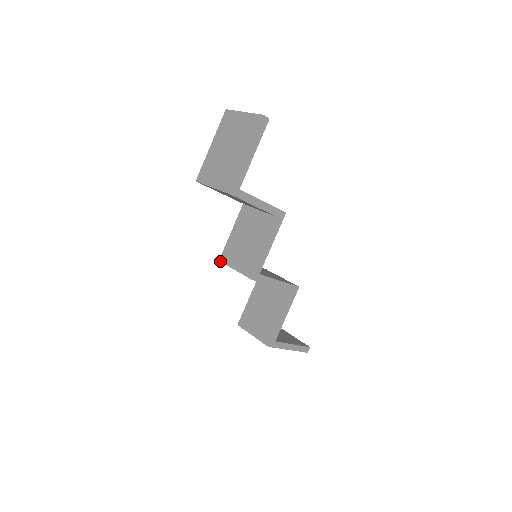
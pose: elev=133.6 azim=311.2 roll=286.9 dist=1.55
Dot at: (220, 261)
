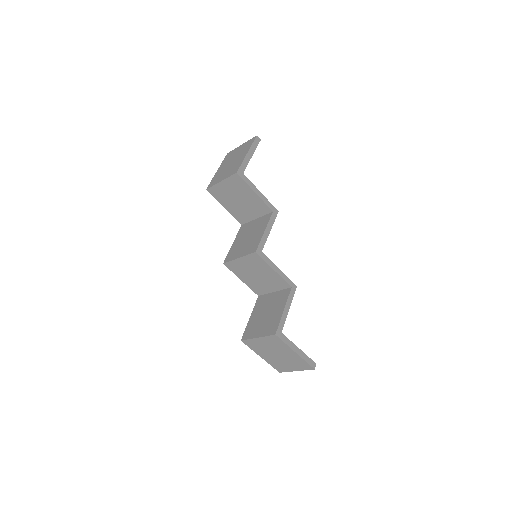
Dot at: (224, 263)
